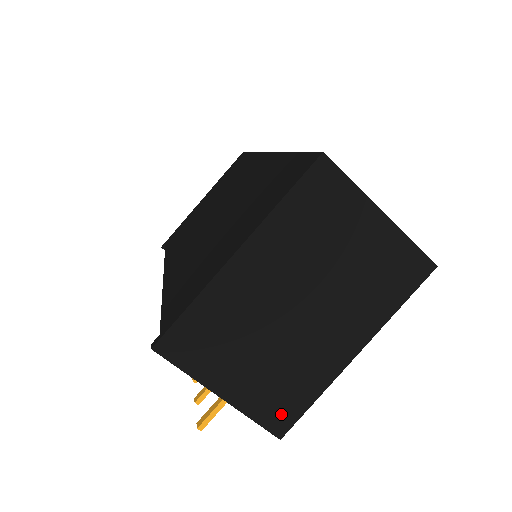
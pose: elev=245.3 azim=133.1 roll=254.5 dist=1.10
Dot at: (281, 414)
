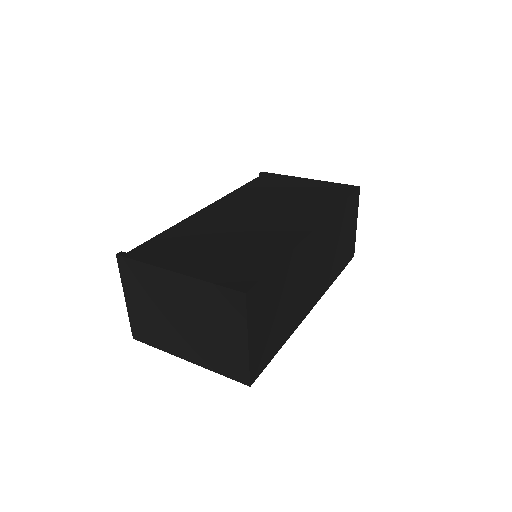
Dot at: (141, 333)
